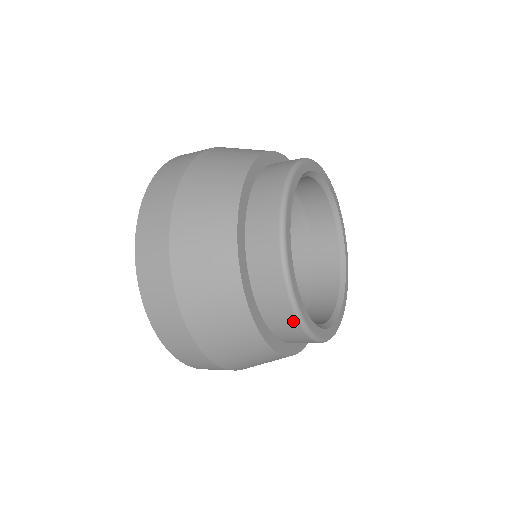
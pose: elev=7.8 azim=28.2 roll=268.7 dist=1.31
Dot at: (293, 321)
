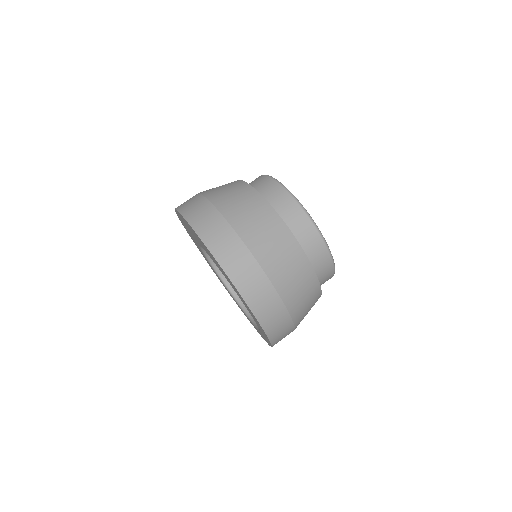
Dot at: (294, 204)
